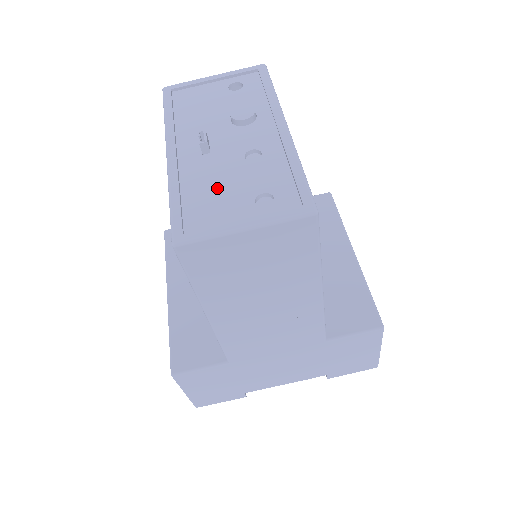
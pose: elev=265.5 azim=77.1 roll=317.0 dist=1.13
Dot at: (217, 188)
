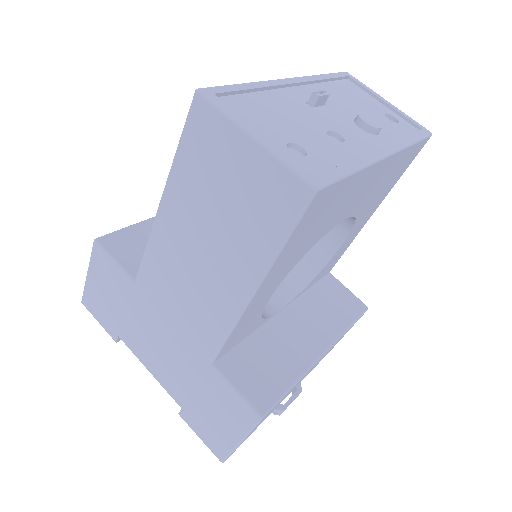
Dot at: (281, 115)
